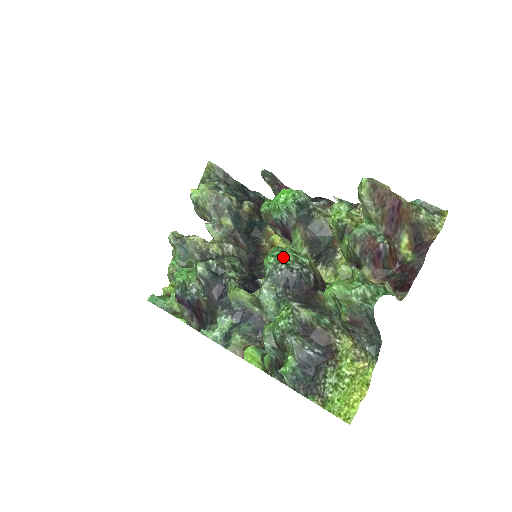
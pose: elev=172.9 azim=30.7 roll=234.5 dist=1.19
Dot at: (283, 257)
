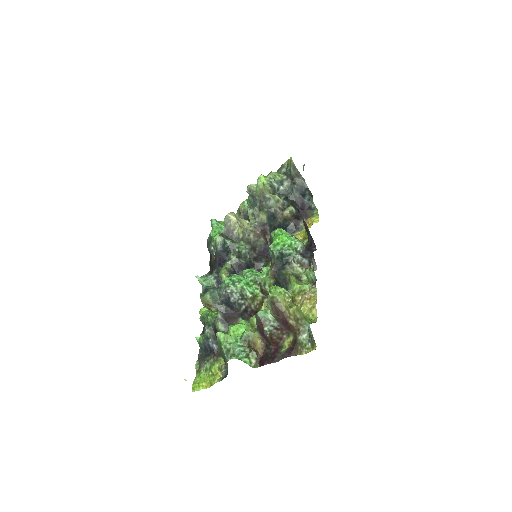
Dot at: (234, 285)
